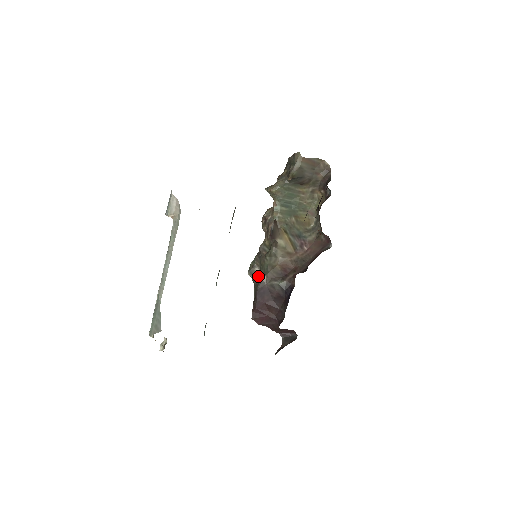
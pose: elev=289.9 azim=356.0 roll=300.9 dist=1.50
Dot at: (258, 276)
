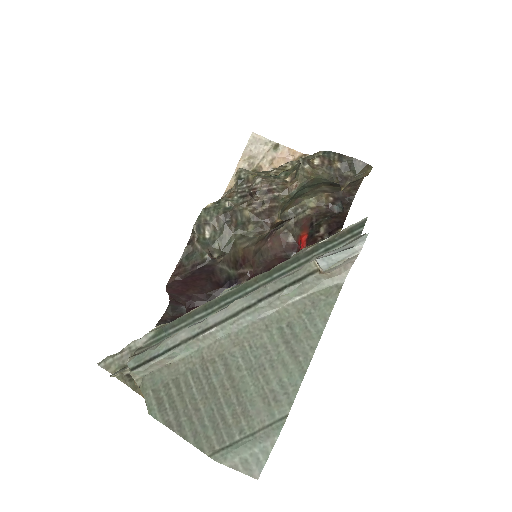
Dot at: (206, 240)
